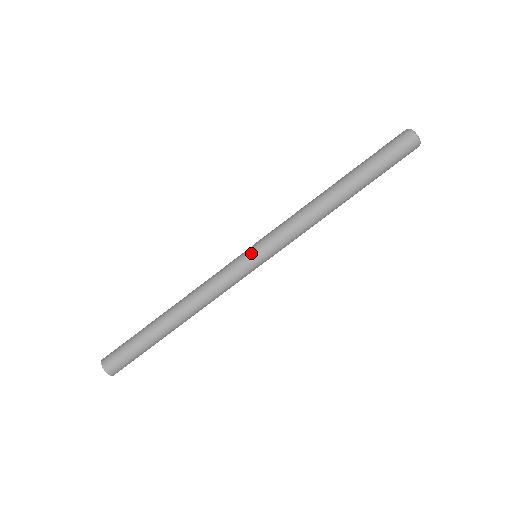
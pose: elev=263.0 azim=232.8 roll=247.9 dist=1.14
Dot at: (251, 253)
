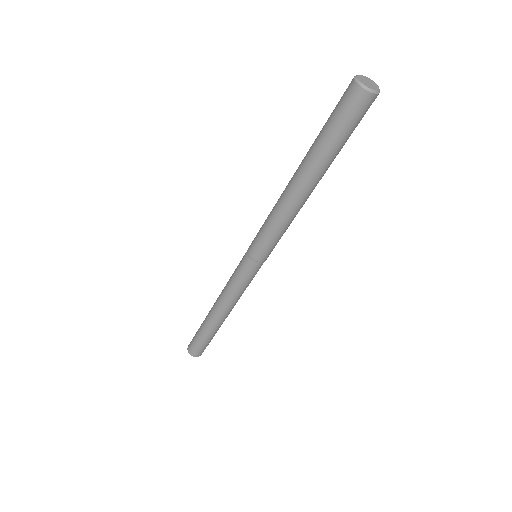
Dot at: (253, 264)
